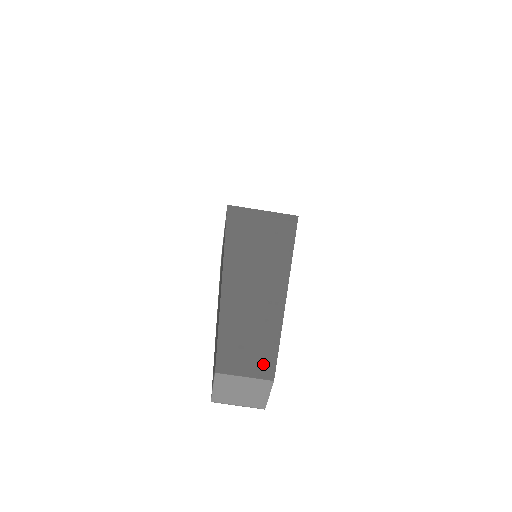
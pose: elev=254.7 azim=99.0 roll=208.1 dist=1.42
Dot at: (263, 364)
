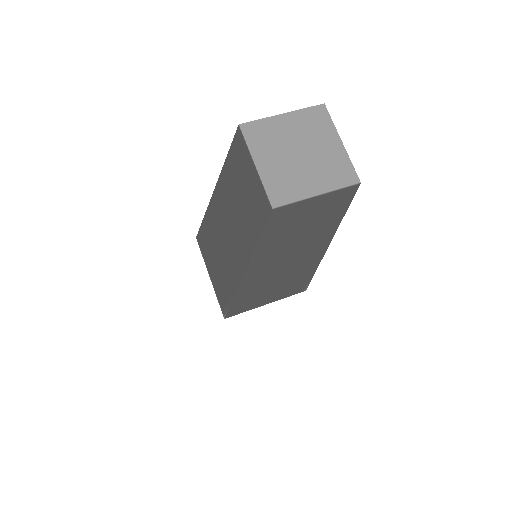
Dot at: occluded
